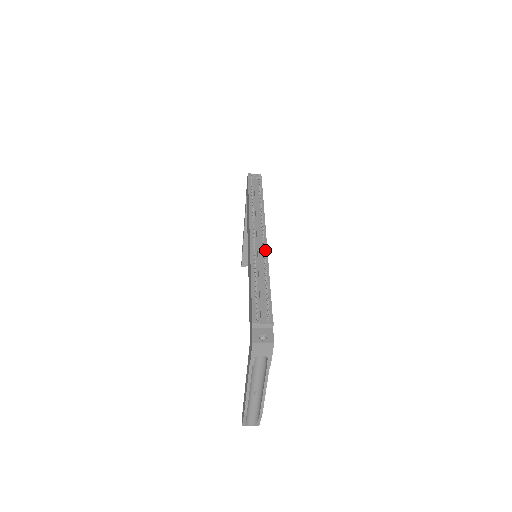
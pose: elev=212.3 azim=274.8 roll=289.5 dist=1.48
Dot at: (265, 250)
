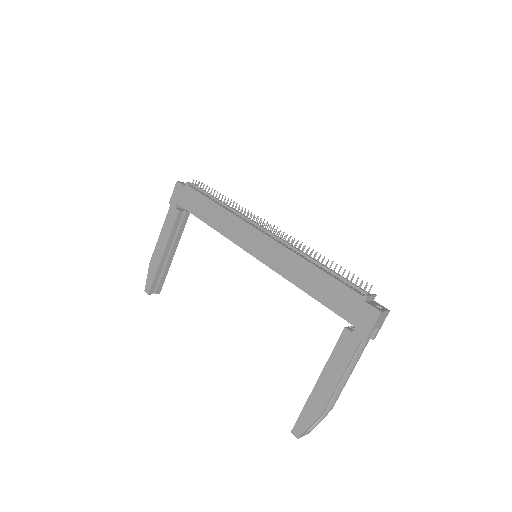
Dot at: occluded
